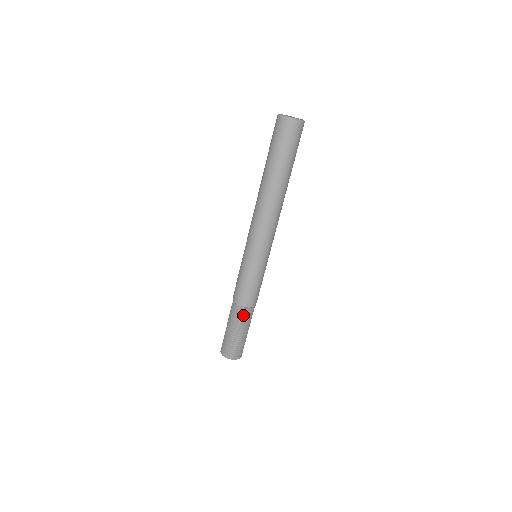
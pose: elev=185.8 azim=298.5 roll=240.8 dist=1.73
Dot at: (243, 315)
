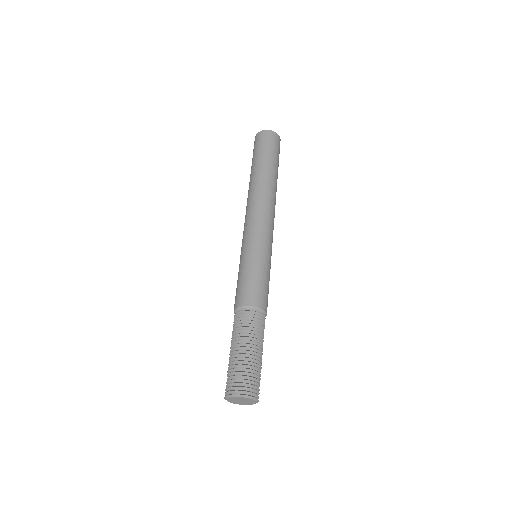
Dot at: (247, 320)
